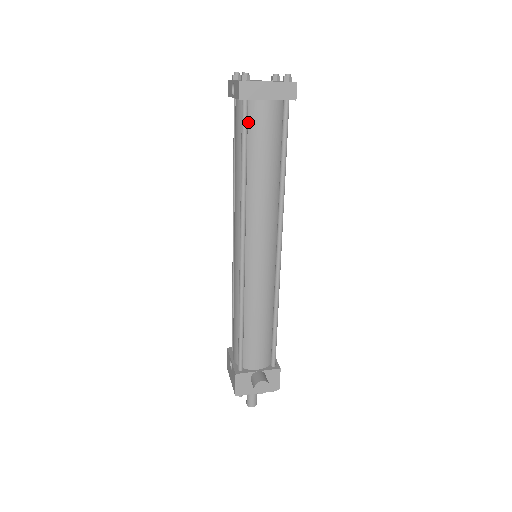
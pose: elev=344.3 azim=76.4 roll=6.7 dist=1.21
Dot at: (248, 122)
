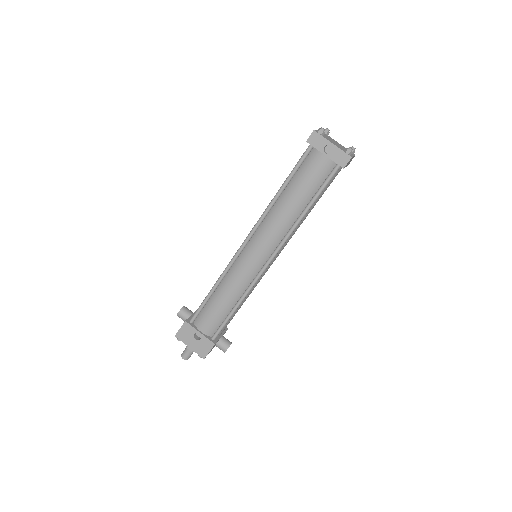
Dot at: (328, 178)
